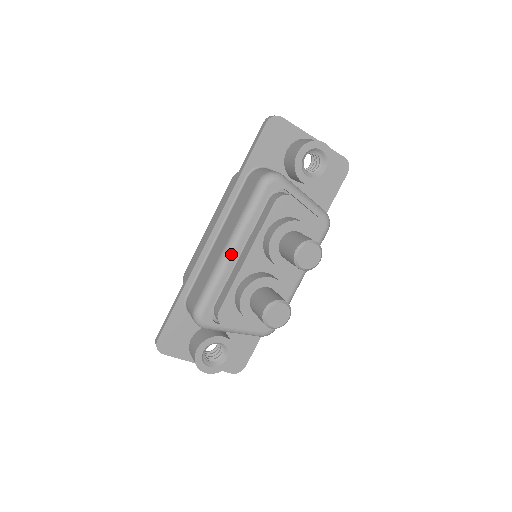
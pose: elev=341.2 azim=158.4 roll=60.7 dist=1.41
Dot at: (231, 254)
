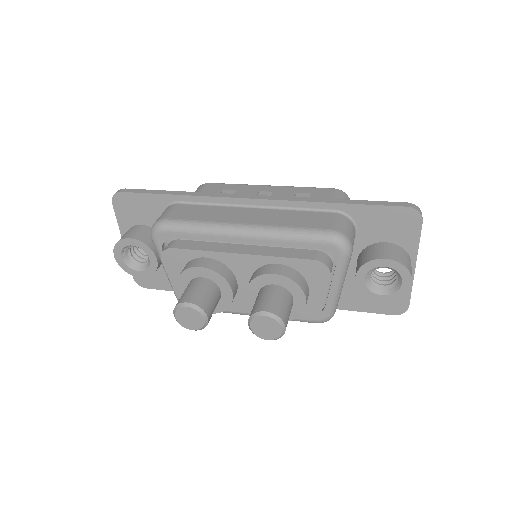
Dot at: (238, 235)
